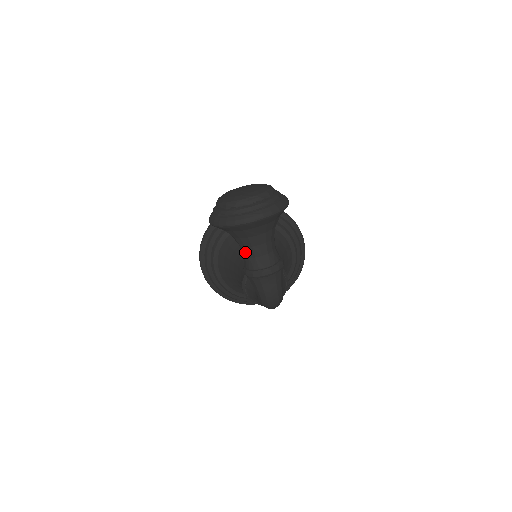
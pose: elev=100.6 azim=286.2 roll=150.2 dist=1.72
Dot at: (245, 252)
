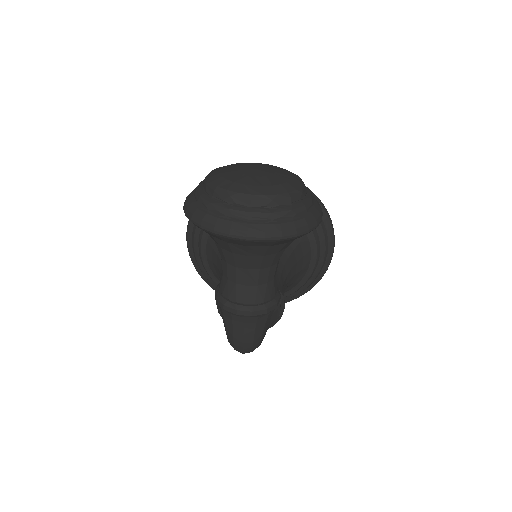
Dot at: (224, 268)
